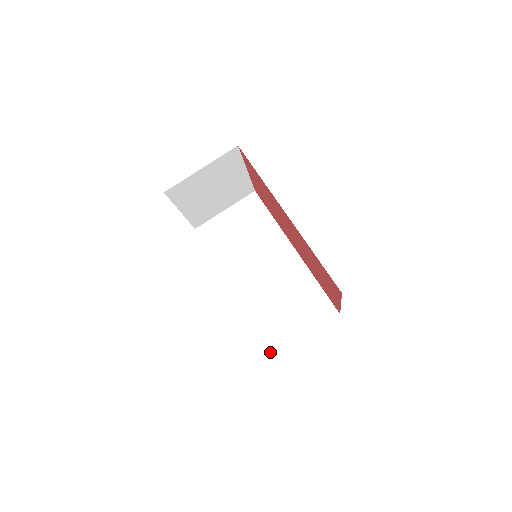
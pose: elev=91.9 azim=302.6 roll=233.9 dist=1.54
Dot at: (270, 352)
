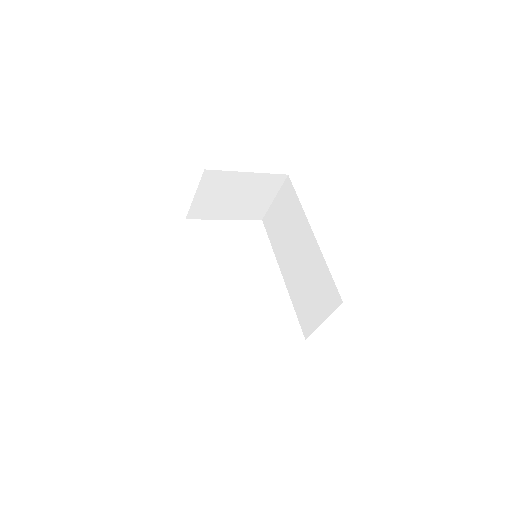
Dot at: (304, 335)
